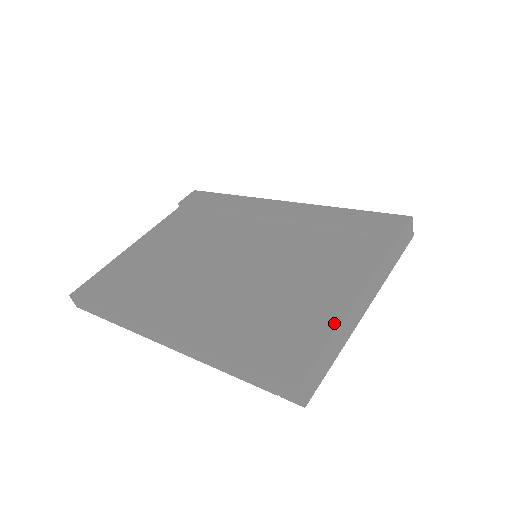
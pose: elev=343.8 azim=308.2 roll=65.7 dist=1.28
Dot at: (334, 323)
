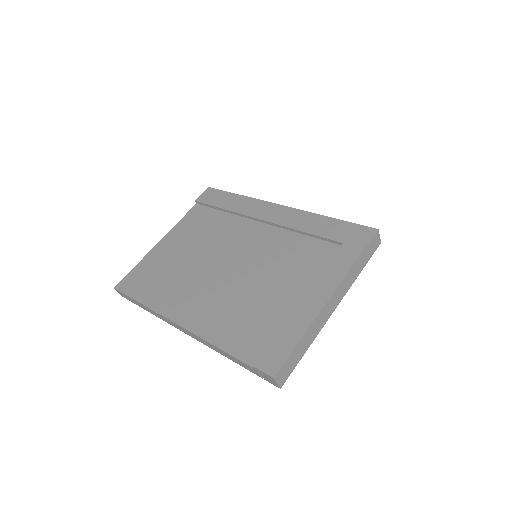
Dot at: (304, 327)
